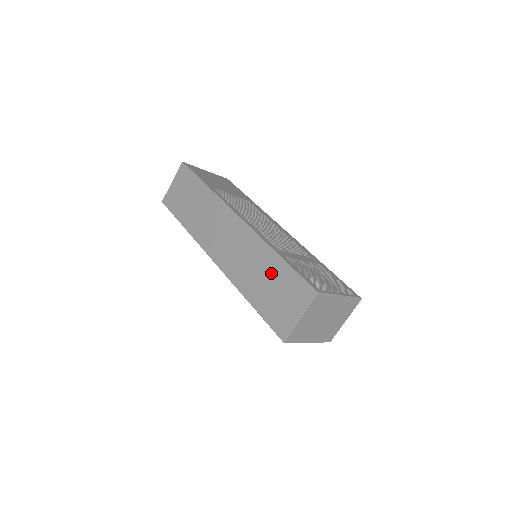
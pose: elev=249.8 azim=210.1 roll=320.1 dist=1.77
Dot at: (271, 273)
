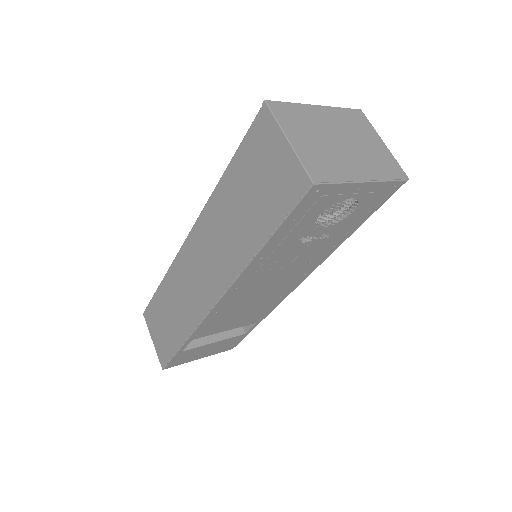
Dot at: (237, 192)
